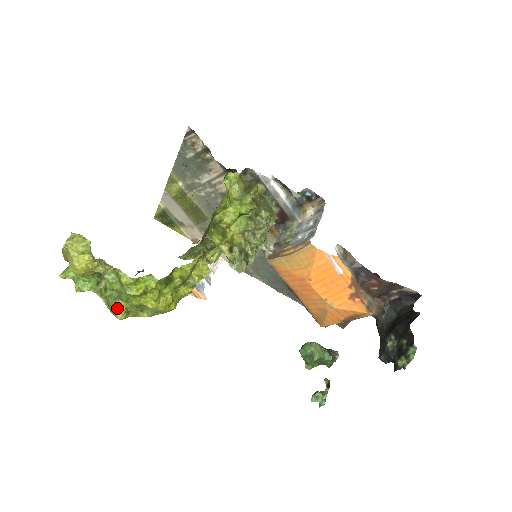
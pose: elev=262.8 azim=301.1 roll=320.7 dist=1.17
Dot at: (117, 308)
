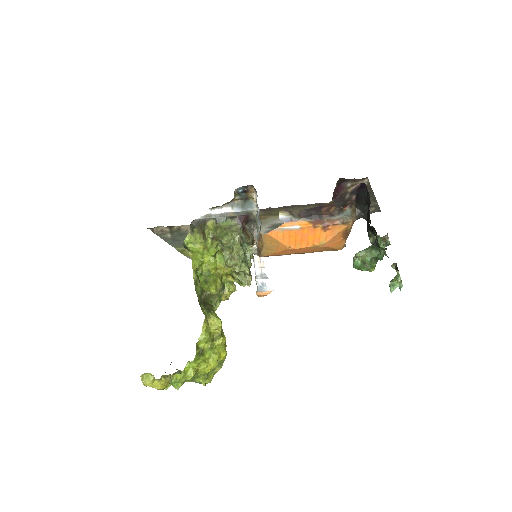
Dot at: (200, 382)
